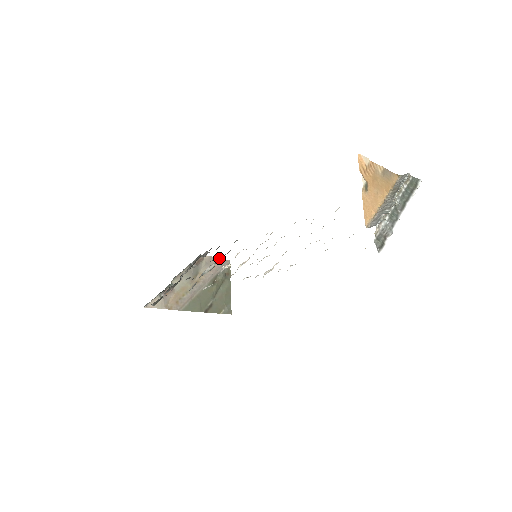
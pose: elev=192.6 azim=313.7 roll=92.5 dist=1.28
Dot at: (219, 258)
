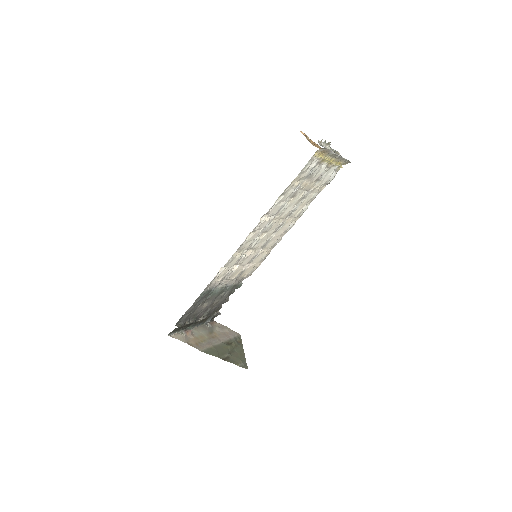
Dot at: (230, 329)
